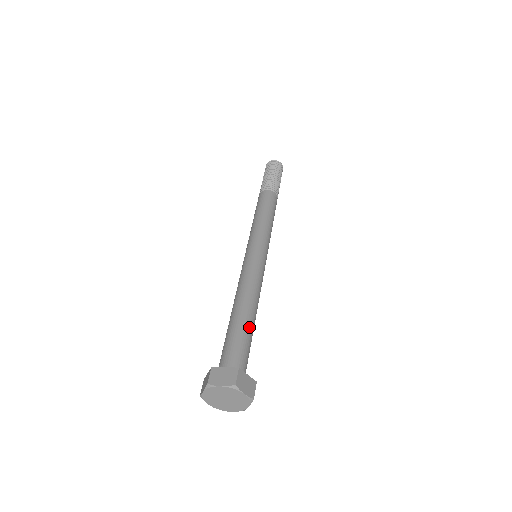
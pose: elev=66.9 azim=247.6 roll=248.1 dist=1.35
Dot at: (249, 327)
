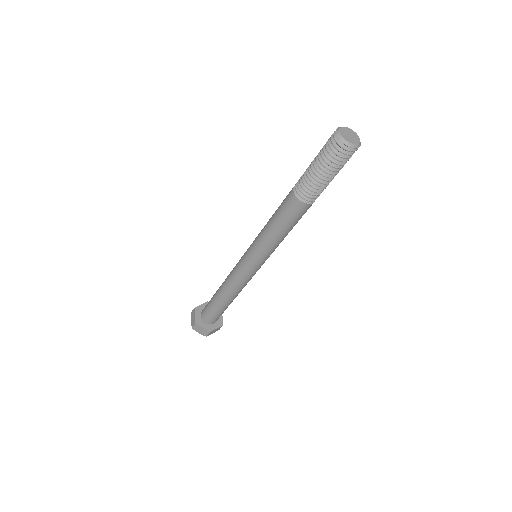
Dot at: (227, 307)
